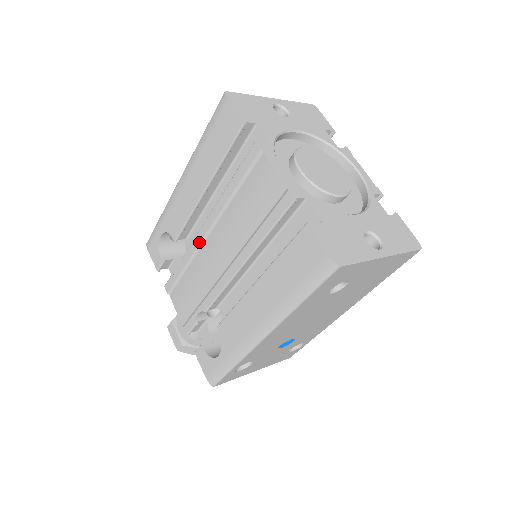
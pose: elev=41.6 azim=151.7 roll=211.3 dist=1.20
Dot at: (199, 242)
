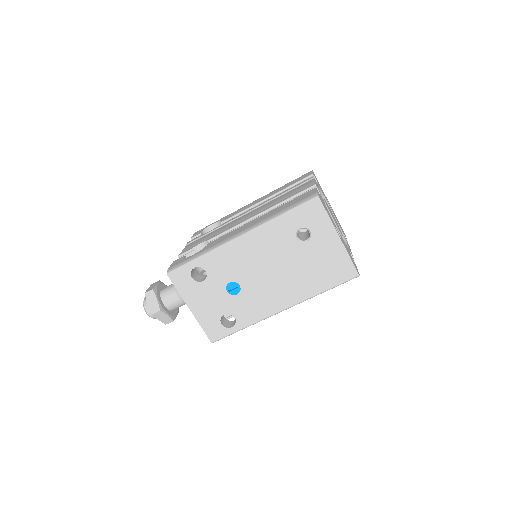
Dot at: (239, 216)
